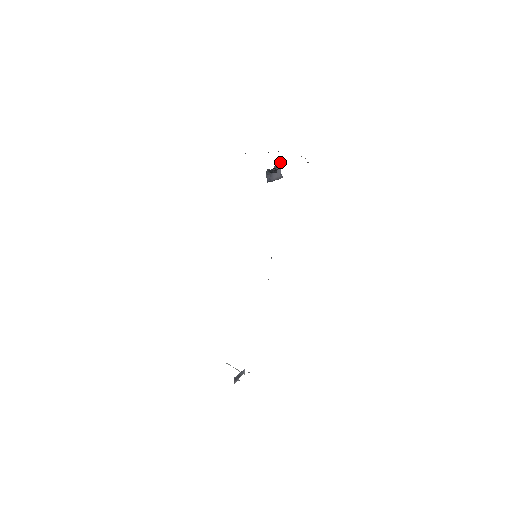
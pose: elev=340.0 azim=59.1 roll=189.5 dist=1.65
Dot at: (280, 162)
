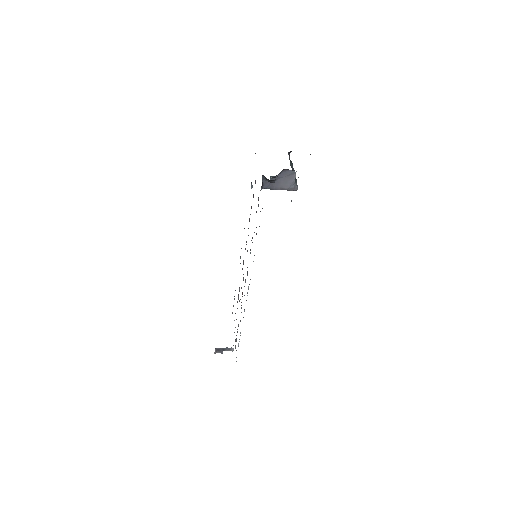
Dot at: (292, 171)
